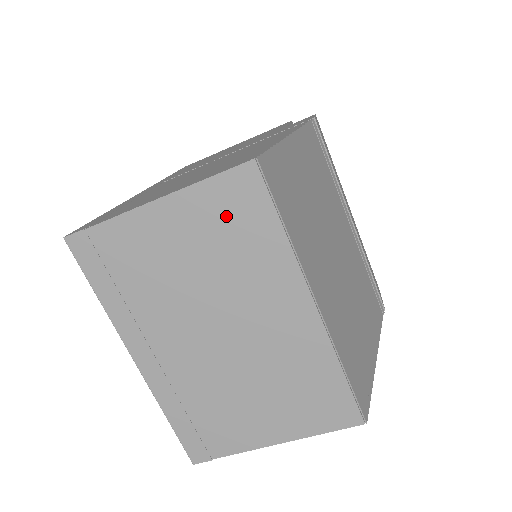
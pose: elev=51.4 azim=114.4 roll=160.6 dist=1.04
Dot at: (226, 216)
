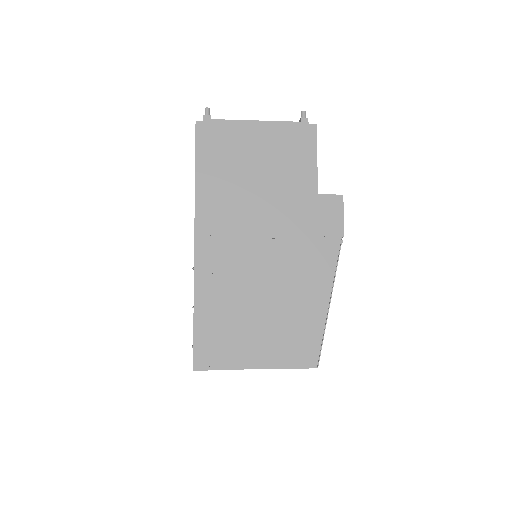
Dot at: occluded
